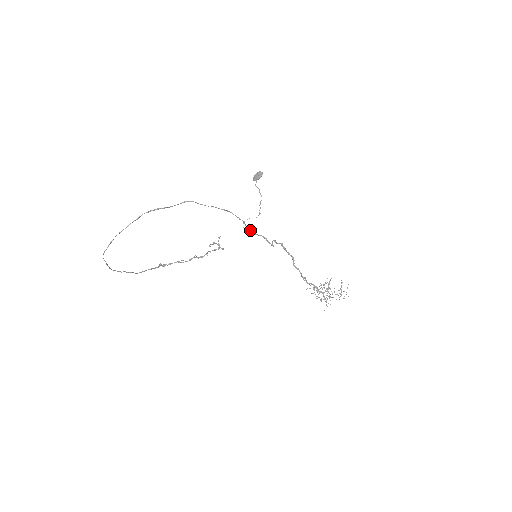
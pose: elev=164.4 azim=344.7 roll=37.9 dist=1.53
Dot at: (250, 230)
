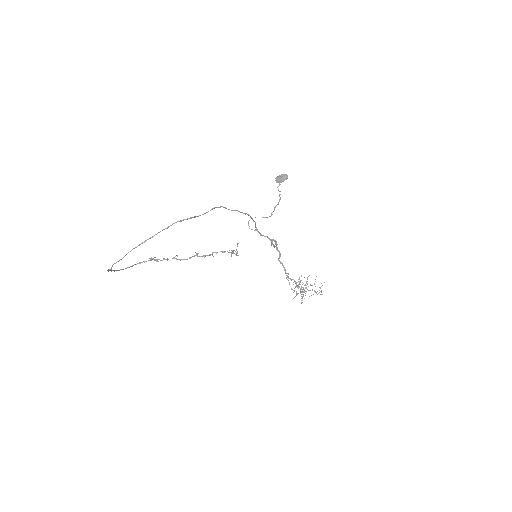
Dot at: (258, 231)
